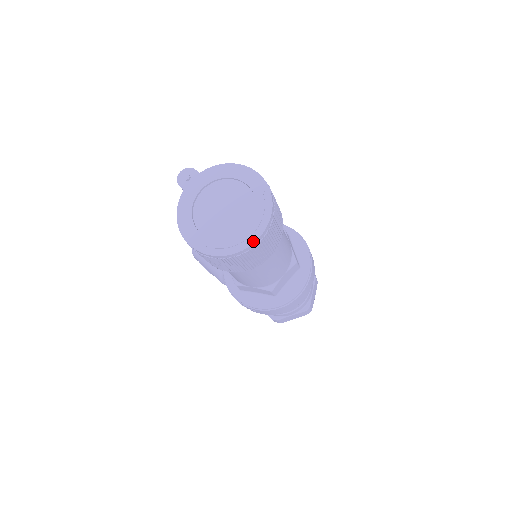
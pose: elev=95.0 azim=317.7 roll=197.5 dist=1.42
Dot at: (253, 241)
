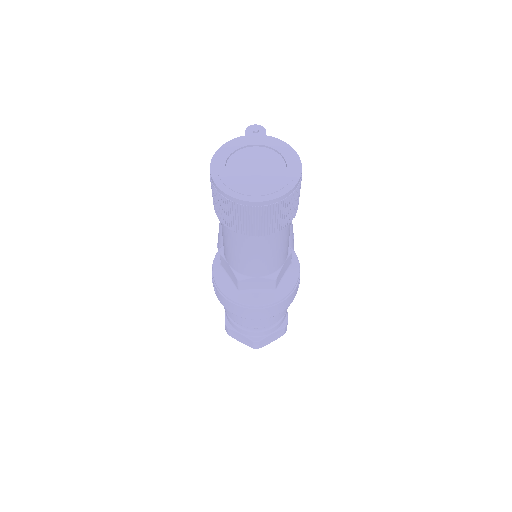
Dot at: (251, 200)
